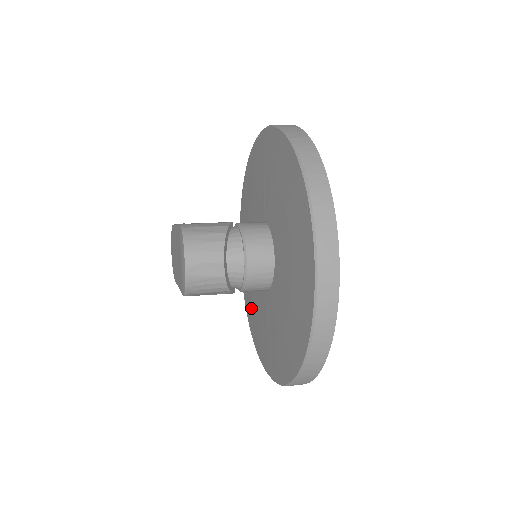
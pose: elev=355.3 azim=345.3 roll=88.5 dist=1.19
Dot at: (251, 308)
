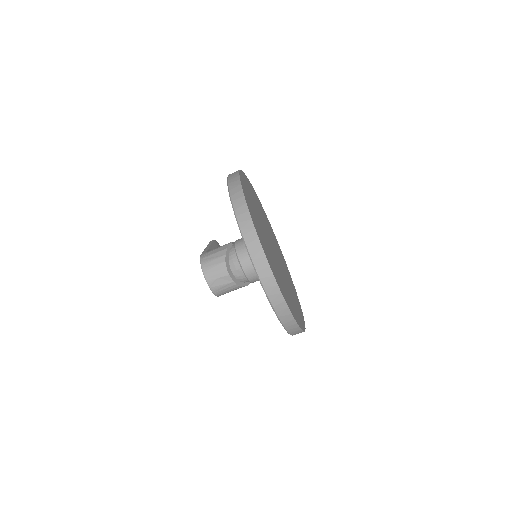
Dot at: occluded
